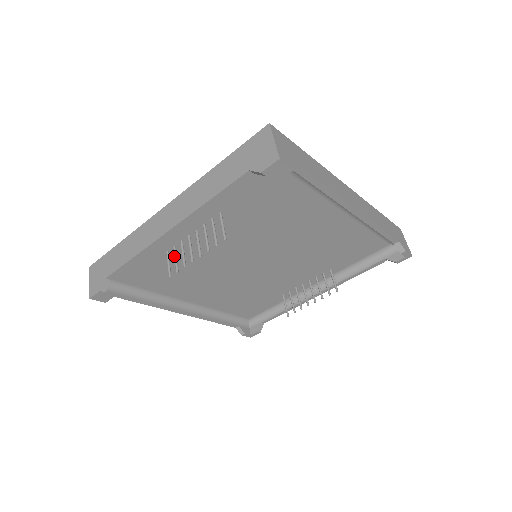
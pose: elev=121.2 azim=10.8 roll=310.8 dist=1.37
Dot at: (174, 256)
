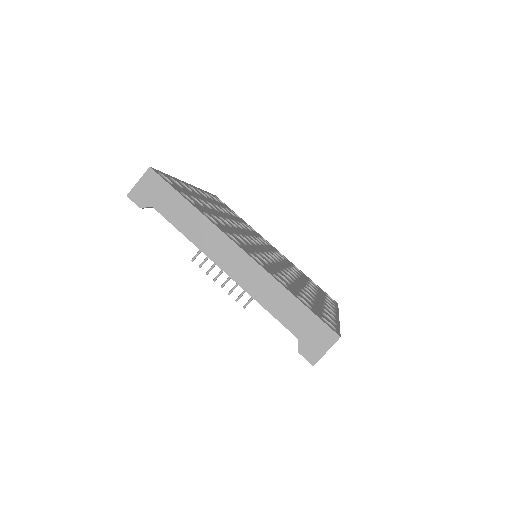
Dot at: occluded
